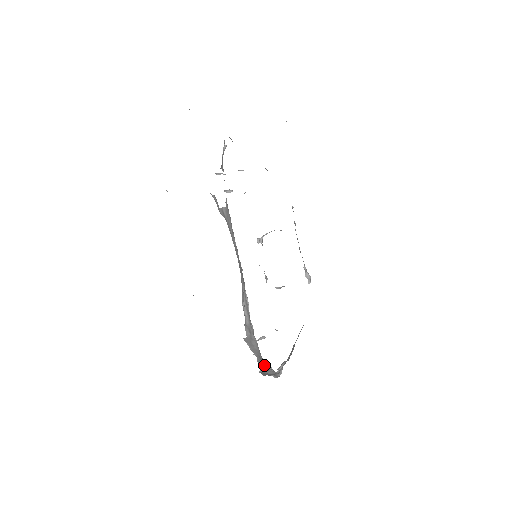
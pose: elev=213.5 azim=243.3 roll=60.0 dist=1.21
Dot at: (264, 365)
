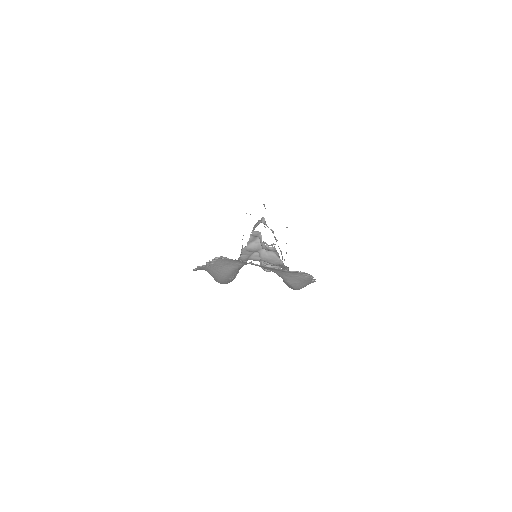
Dot at: occluded
